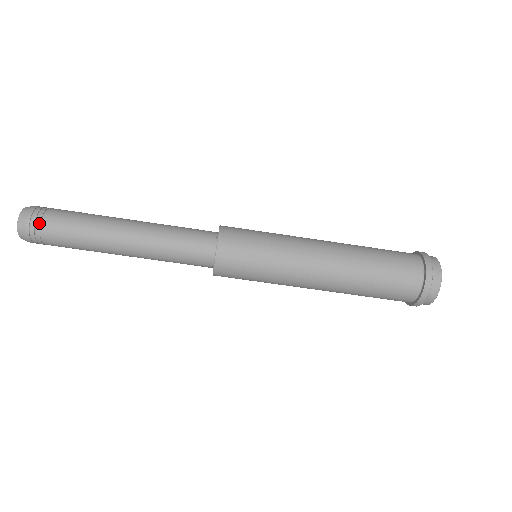
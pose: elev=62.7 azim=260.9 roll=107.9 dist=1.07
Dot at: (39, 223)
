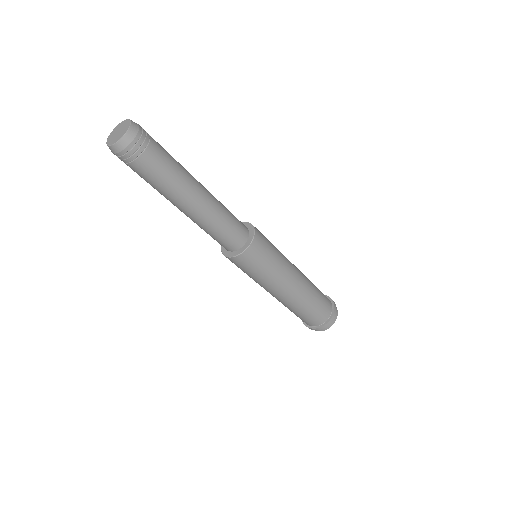
Dot at: (137, 156)
